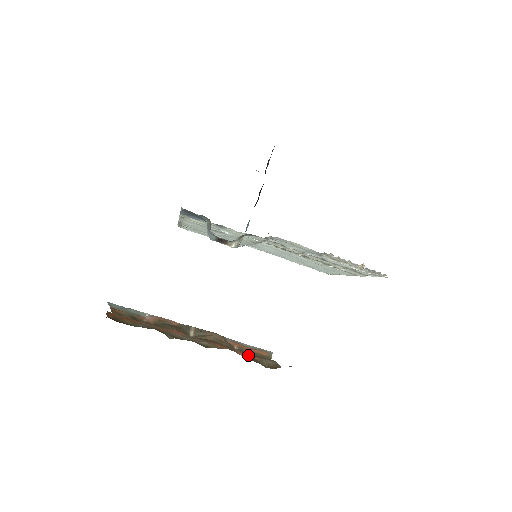
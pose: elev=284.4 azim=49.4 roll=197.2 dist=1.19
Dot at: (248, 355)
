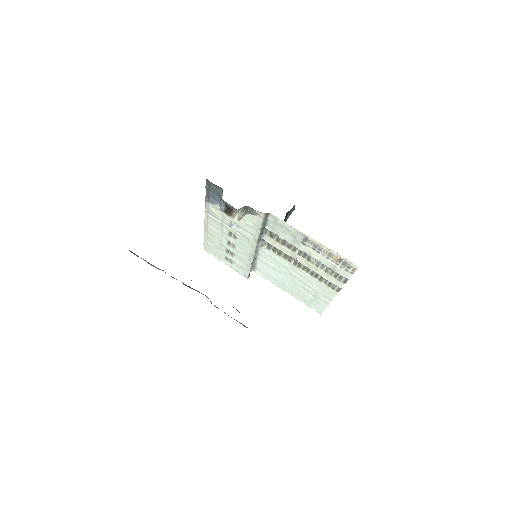
Dot at: occluded
